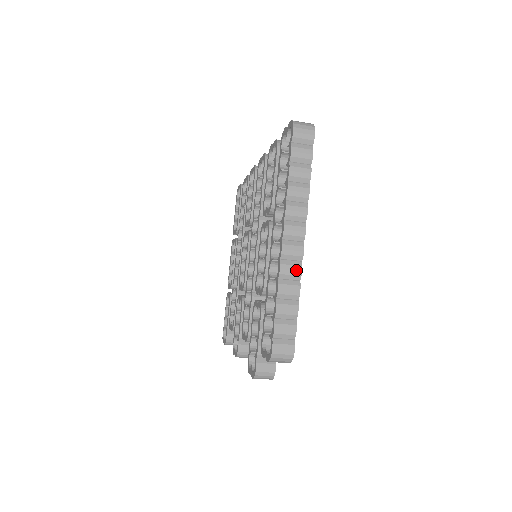
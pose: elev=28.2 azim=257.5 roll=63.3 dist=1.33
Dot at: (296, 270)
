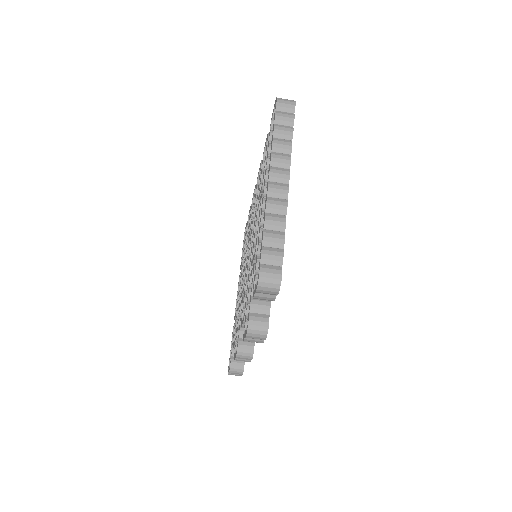
Dot at: (282, 205)
